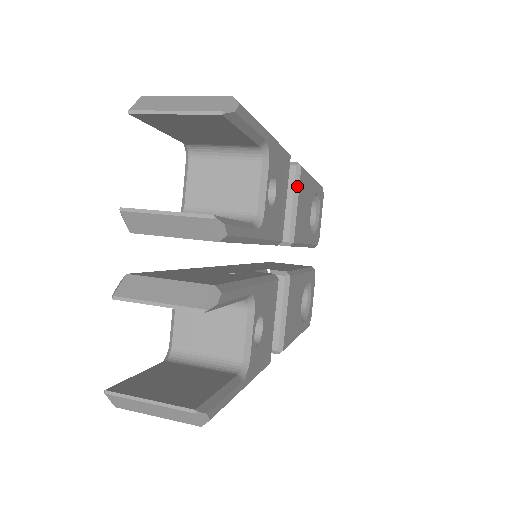
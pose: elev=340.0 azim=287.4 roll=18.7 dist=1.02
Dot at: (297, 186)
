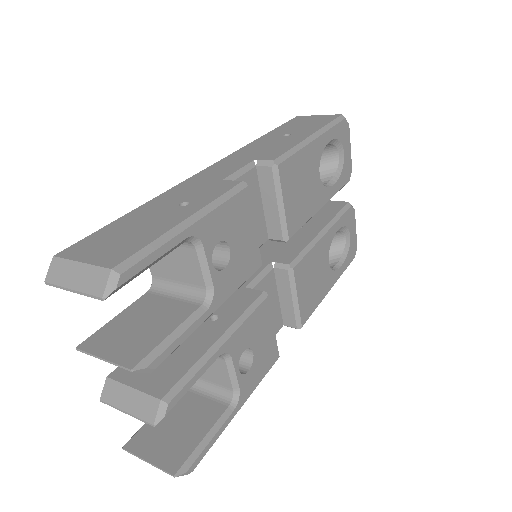
Dot at: (278, 186)
